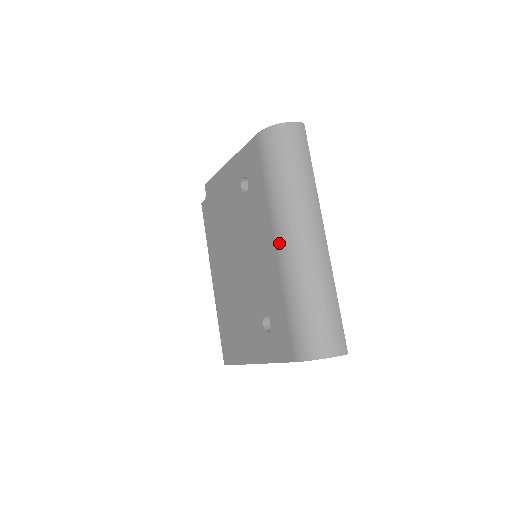
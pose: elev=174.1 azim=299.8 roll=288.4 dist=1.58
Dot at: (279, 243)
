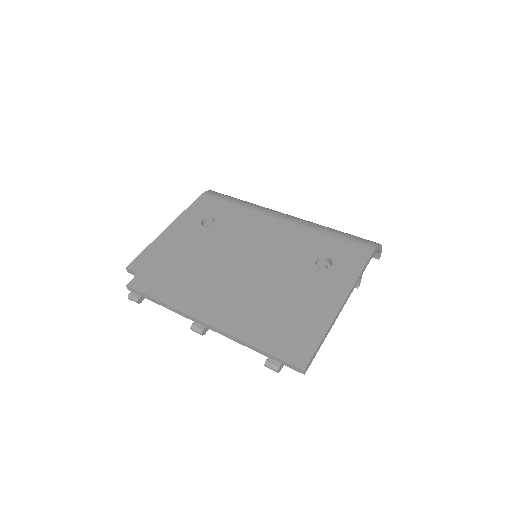
Dot at: (284, 217)
